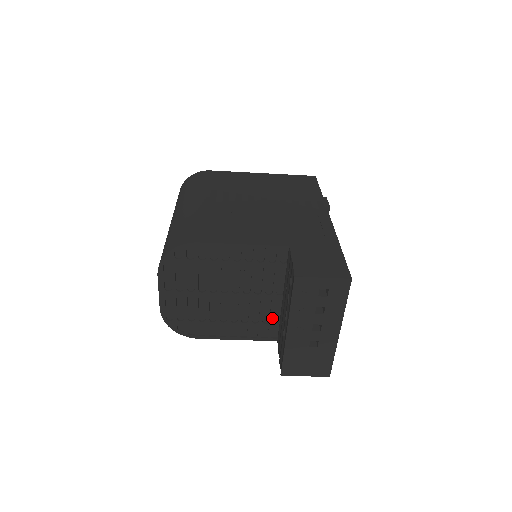
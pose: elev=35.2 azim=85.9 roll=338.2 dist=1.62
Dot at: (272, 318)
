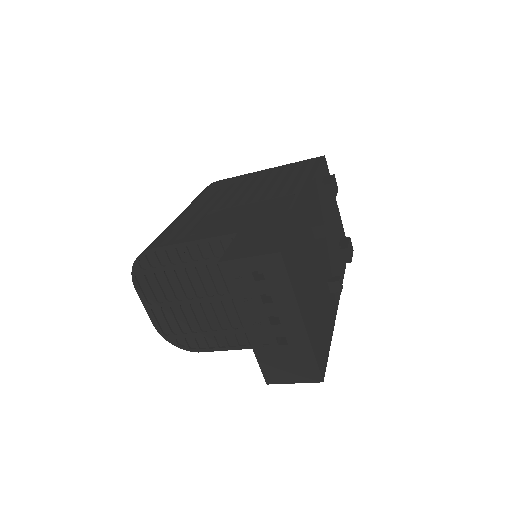
Dot at: occluded
